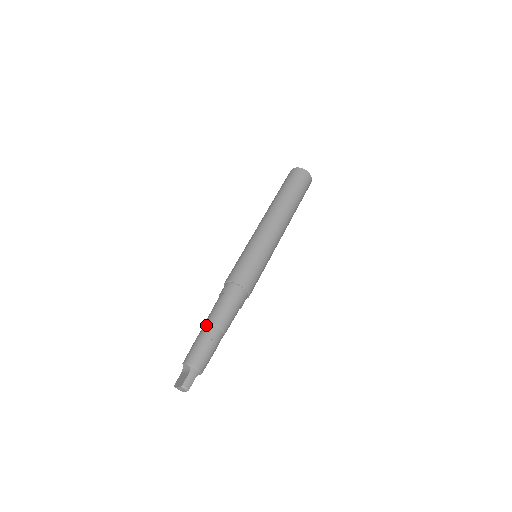
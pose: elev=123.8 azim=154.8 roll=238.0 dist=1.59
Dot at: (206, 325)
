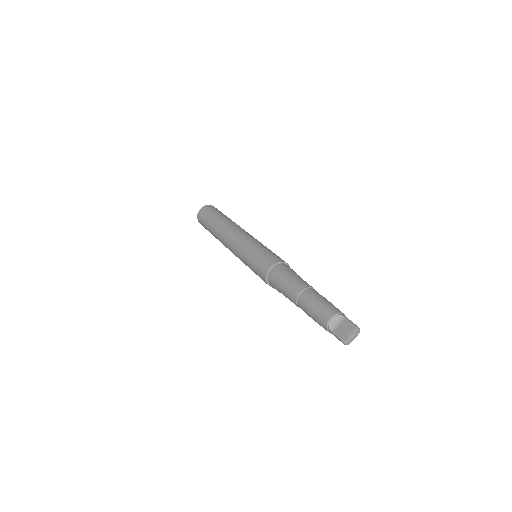
Dot at: (305, 292)
